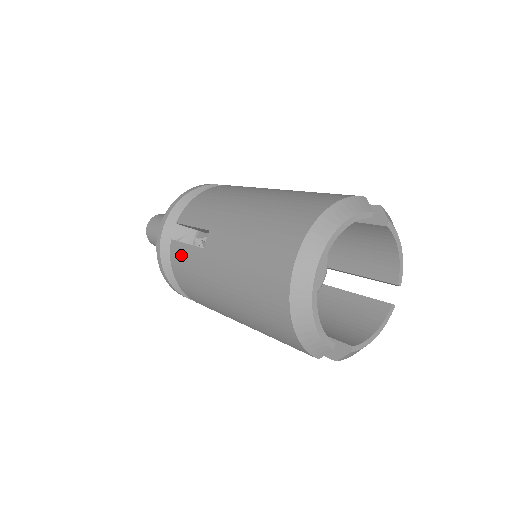
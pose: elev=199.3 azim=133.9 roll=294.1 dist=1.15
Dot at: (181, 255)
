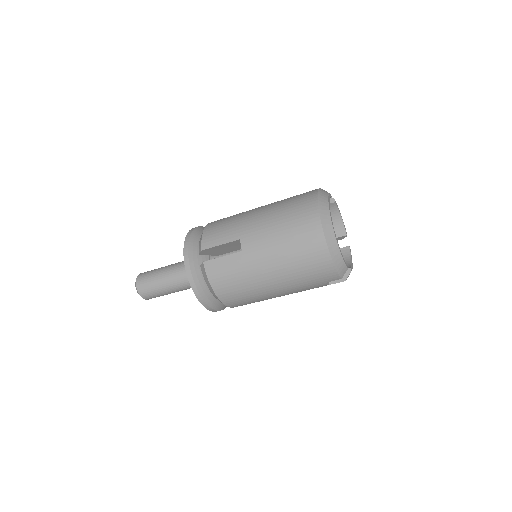
Dot at: (219, 267)
